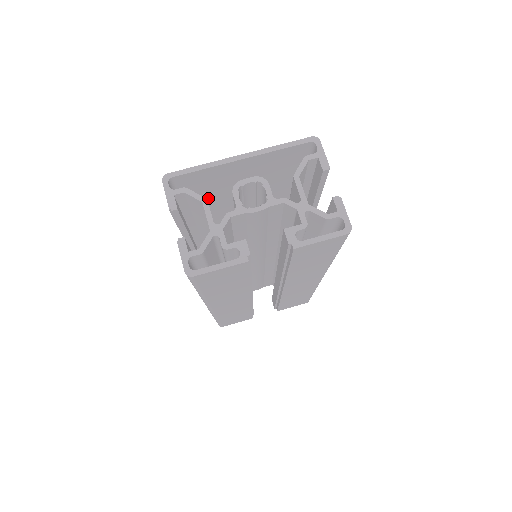
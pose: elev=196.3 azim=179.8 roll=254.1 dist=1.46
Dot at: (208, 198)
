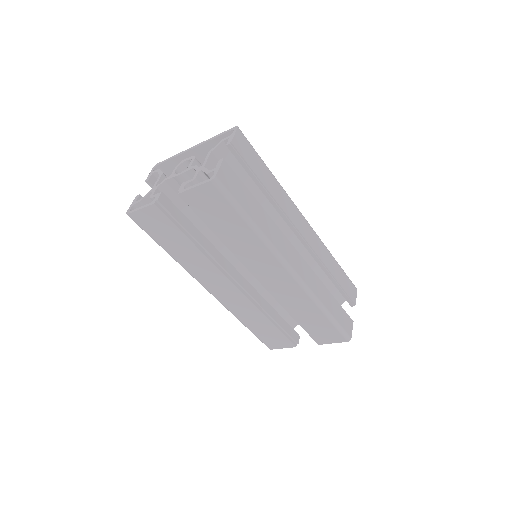
Dot at: occluded
